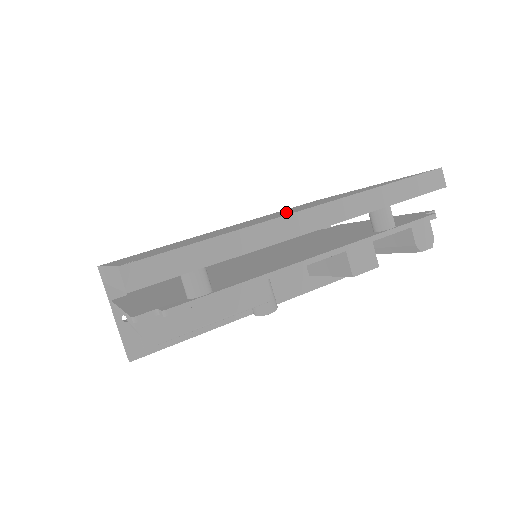
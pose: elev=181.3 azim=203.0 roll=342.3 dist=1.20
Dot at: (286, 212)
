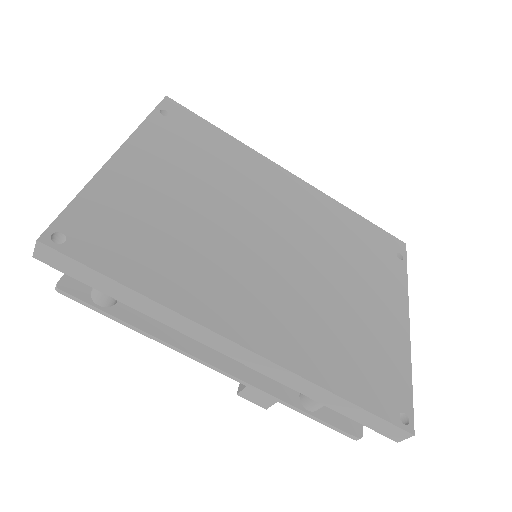
Dot at: (284, 287)
